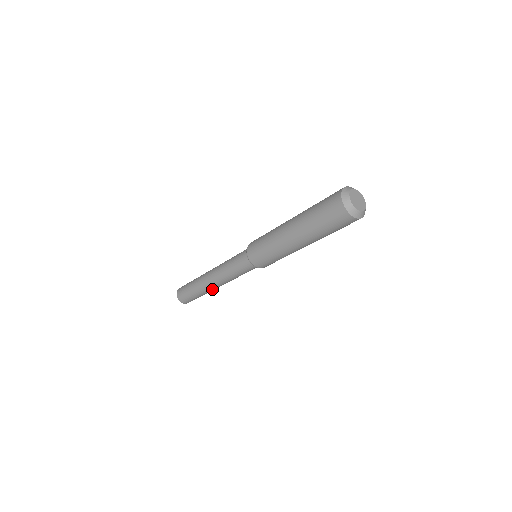
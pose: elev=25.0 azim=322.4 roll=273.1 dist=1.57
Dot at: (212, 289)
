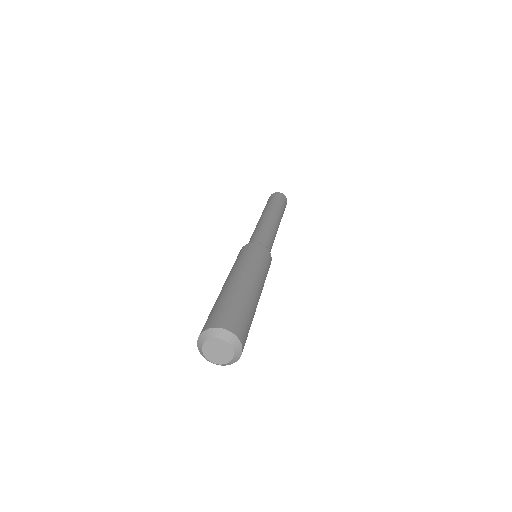
Dot at: occluded
